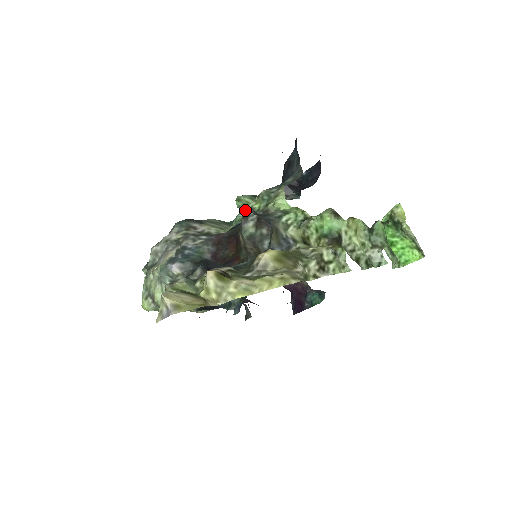
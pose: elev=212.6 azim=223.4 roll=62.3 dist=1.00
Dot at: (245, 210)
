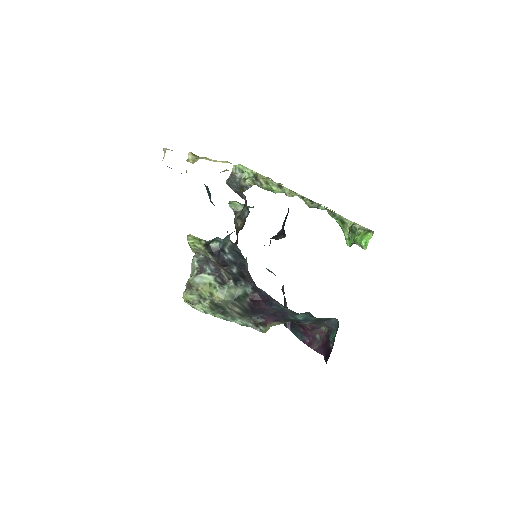
Dot at: (235, 209)
